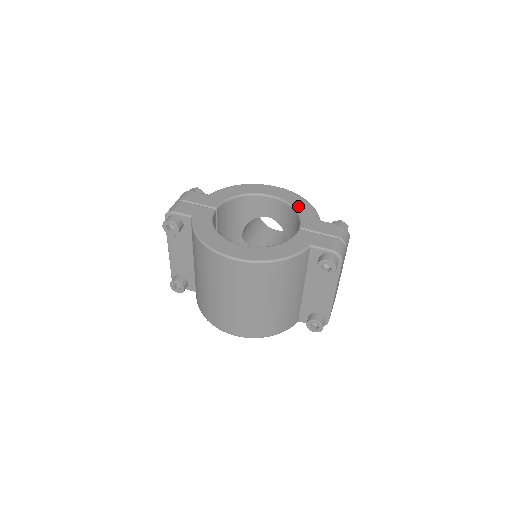
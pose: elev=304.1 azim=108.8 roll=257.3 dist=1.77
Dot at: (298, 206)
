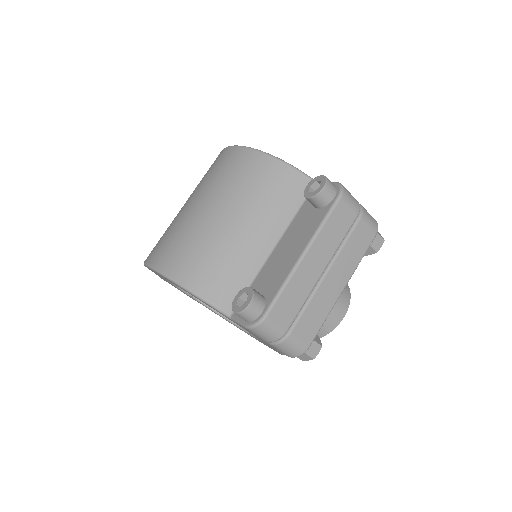
Dot at: occluded
